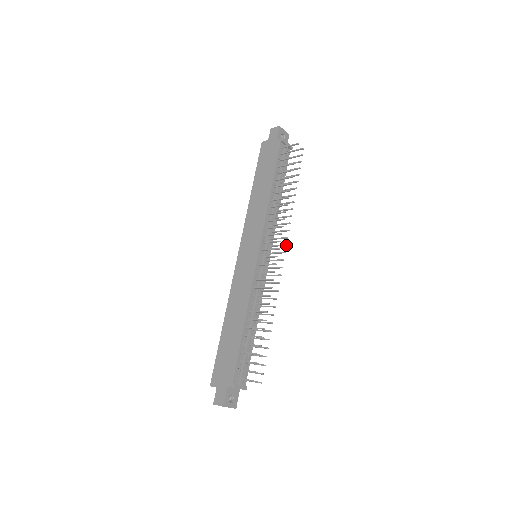
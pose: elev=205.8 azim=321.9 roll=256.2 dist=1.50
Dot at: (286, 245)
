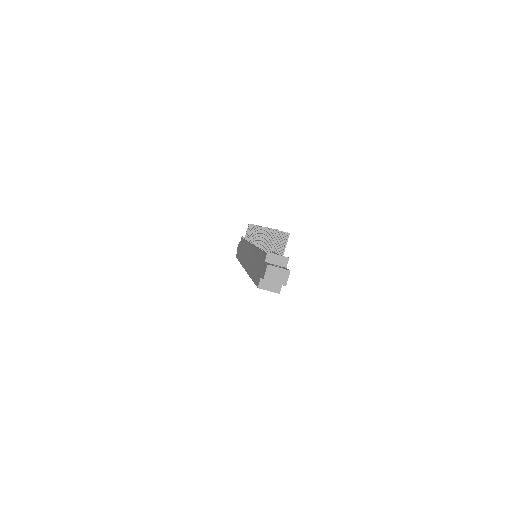
Dot at: occluded
